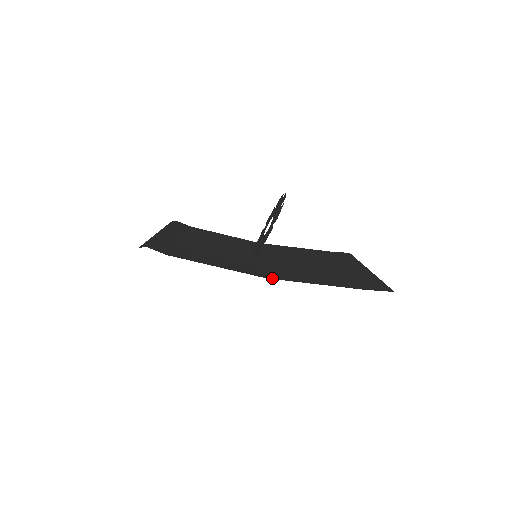
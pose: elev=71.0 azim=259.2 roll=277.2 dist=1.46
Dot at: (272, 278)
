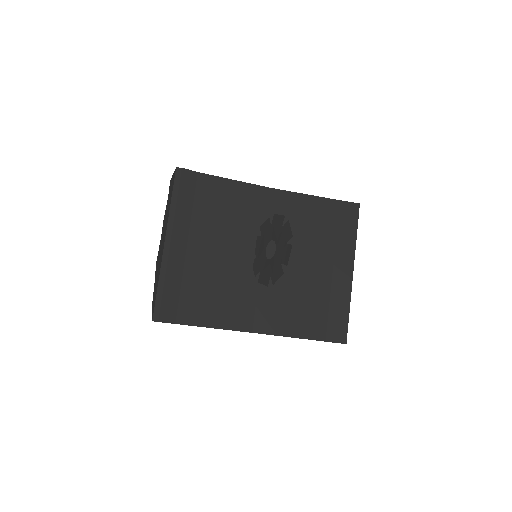
Dot at: (257, 332)
